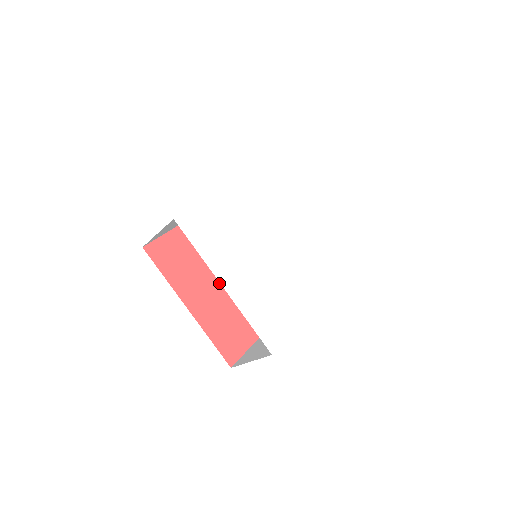
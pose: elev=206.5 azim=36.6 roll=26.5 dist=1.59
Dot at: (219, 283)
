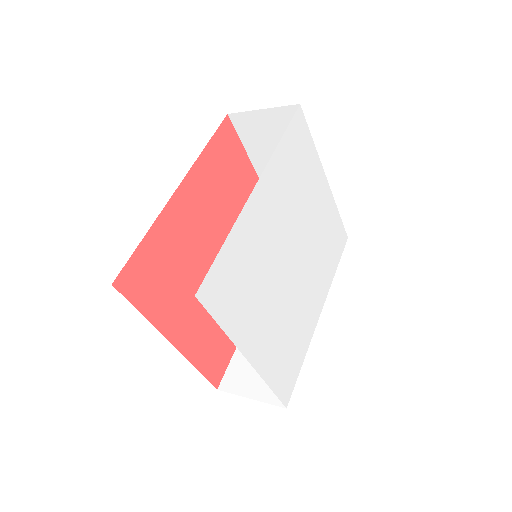
Dot at: occluded
